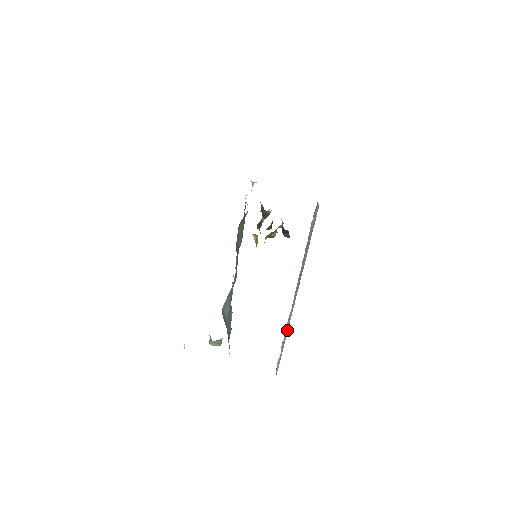
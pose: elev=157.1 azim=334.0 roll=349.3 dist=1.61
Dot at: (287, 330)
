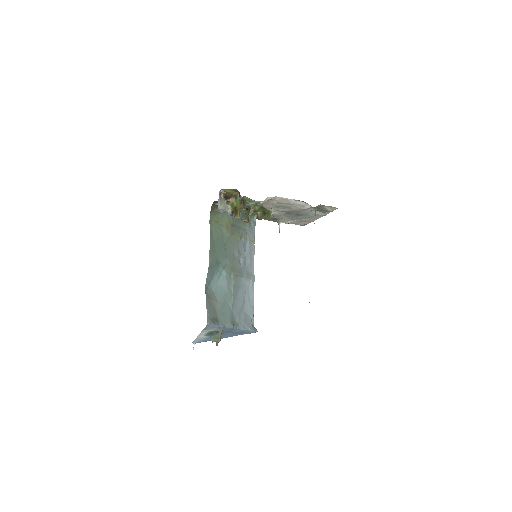
Dot at: occluded
